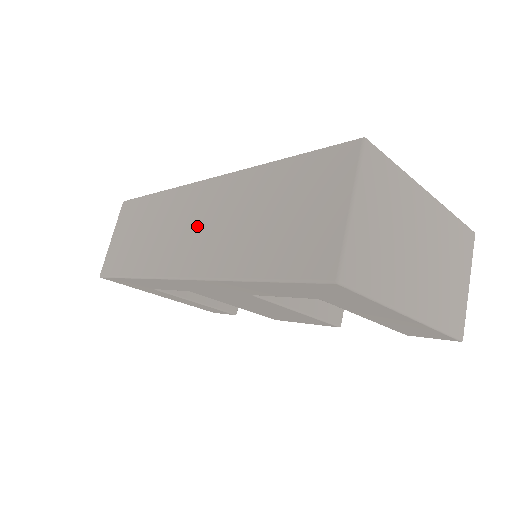
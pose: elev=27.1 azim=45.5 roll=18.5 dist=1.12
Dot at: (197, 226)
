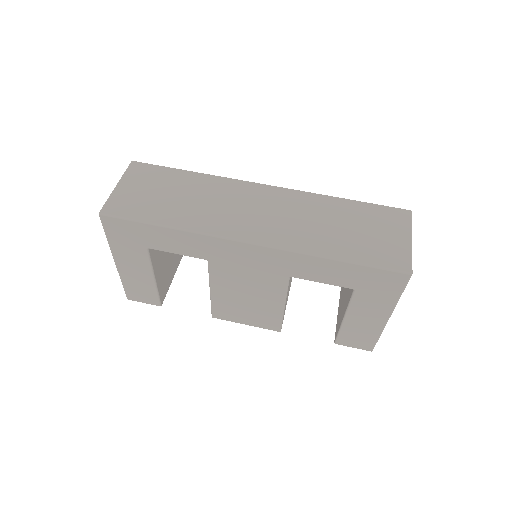
Dot at: (266, 212)
